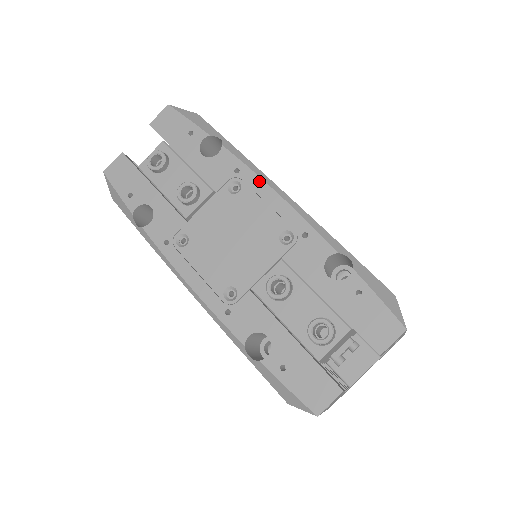
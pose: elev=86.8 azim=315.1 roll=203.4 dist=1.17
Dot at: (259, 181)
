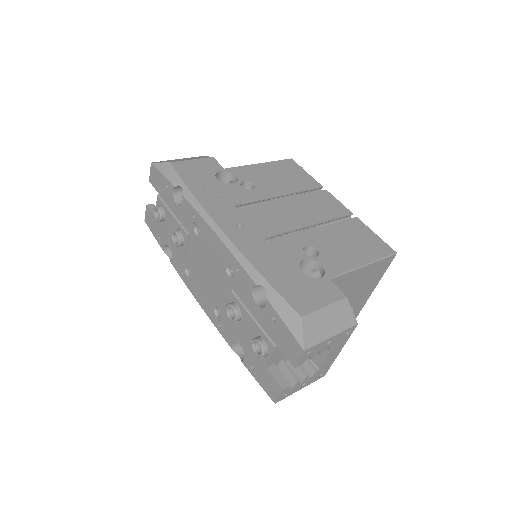
Dot at: (206, 225)
